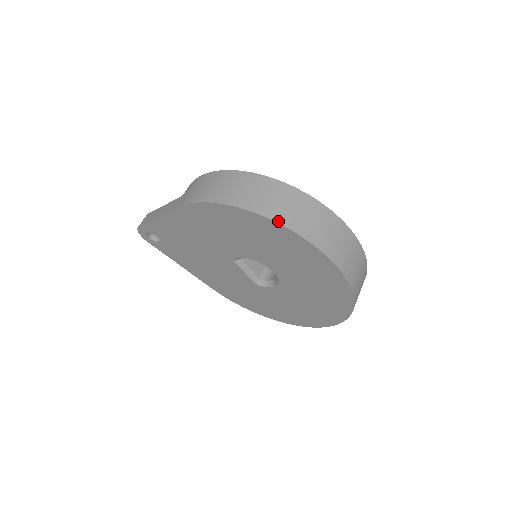
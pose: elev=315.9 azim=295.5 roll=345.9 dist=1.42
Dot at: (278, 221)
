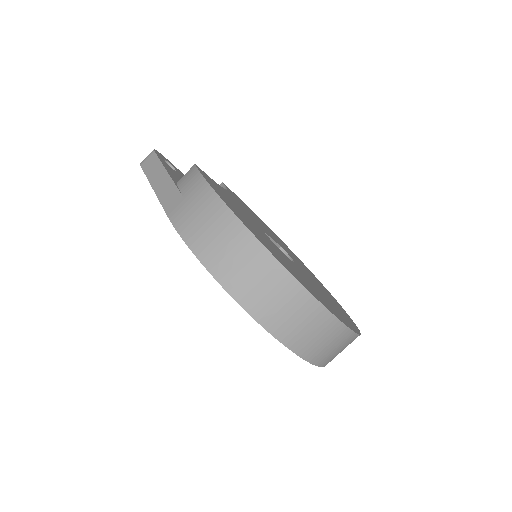
Dot at: (255, 316)
